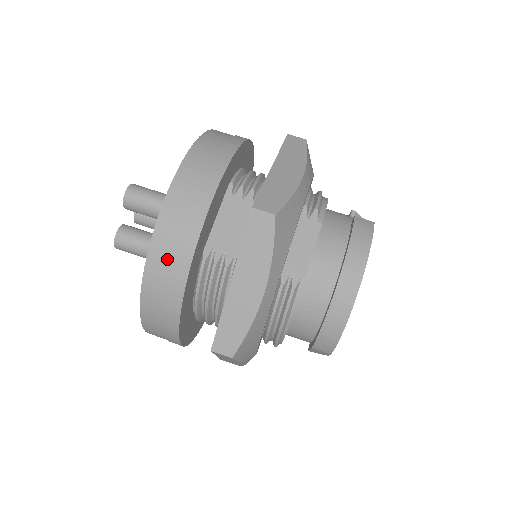
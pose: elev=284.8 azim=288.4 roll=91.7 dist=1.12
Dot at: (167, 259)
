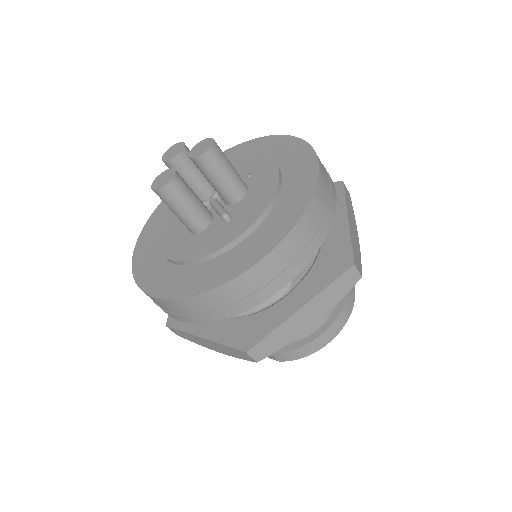
Dot at: (274, 271)
